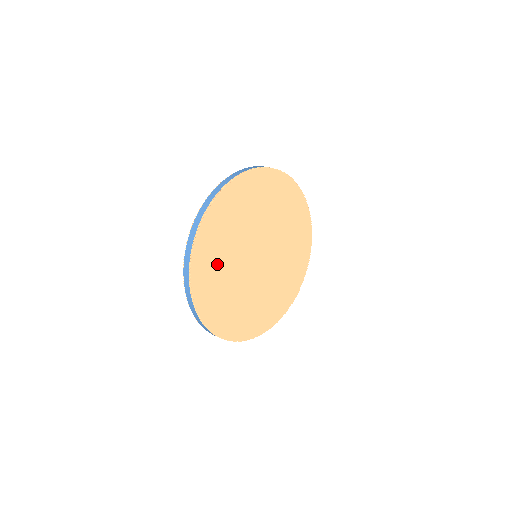
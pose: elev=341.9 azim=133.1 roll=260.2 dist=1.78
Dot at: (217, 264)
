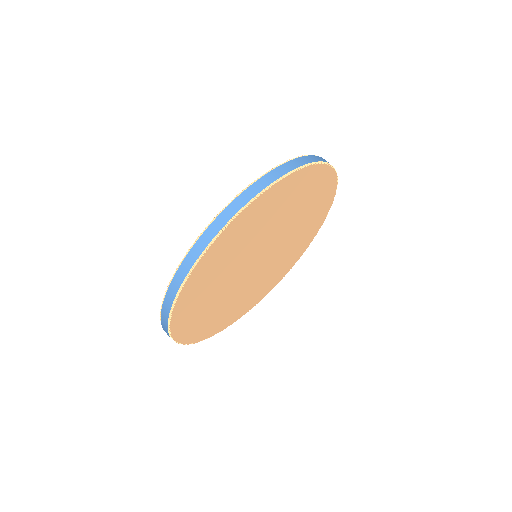
Dot at: (212, 315)
